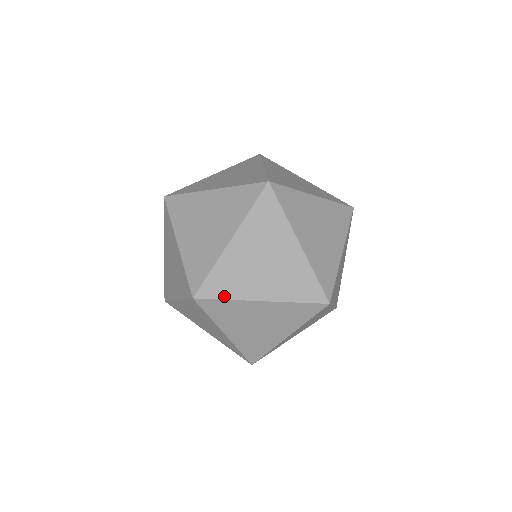
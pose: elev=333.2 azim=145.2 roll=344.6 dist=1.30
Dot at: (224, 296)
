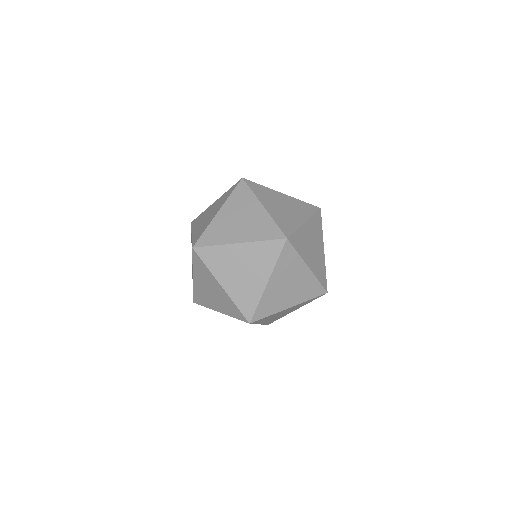
Dot at: (213, 244)
